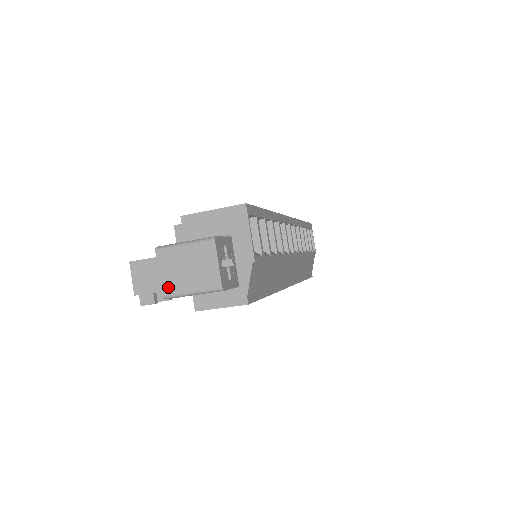
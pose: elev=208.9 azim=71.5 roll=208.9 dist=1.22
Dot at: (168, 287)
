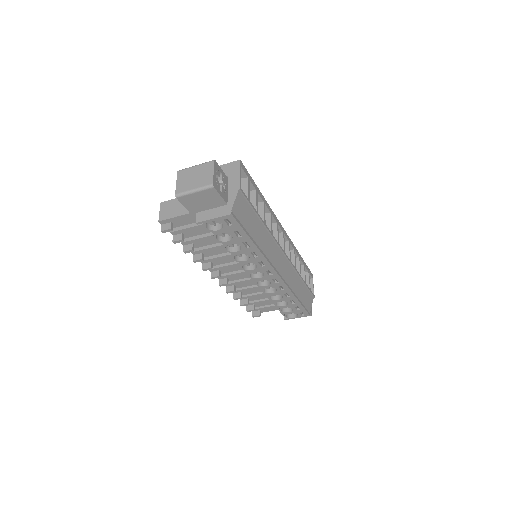
Dot at: (180, 189)
